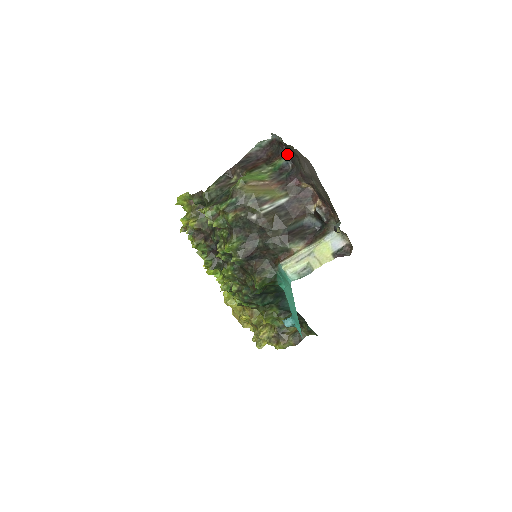
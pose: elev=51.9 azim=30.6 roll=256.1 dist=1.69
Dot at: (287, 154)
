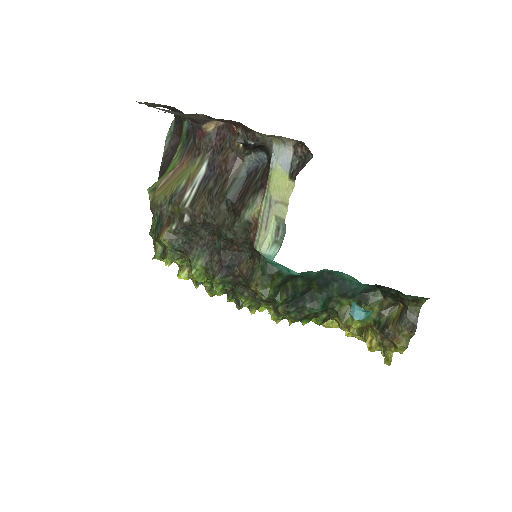
Dot at: occluded
